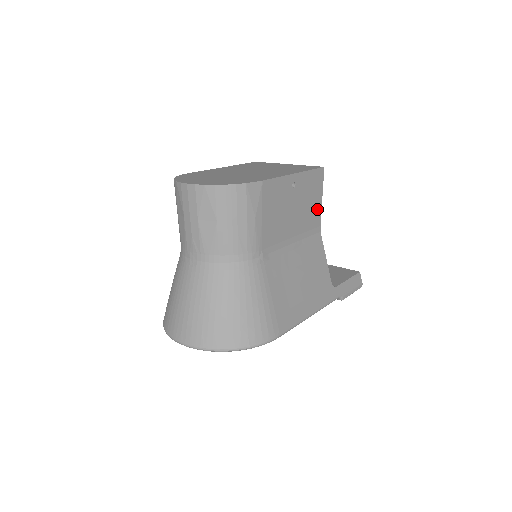
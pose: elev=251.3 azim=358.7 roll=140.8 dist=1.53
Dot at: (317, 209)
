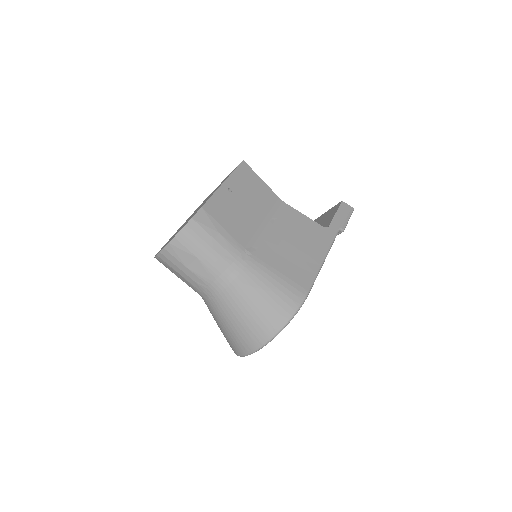
Dot at: (265, 190)
